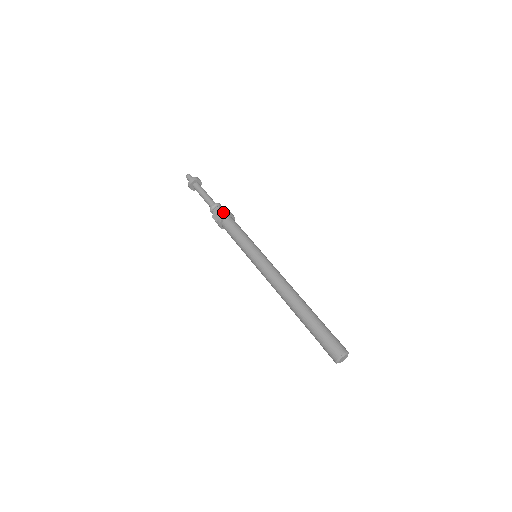
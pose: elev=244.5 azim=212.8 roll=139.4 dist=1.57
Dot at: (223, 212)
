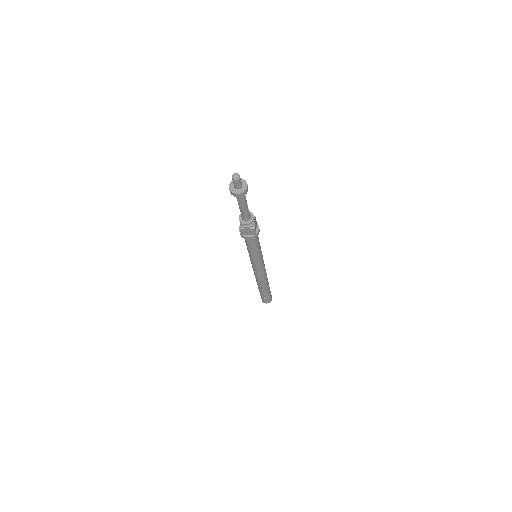
Dot at: (256, 234)
